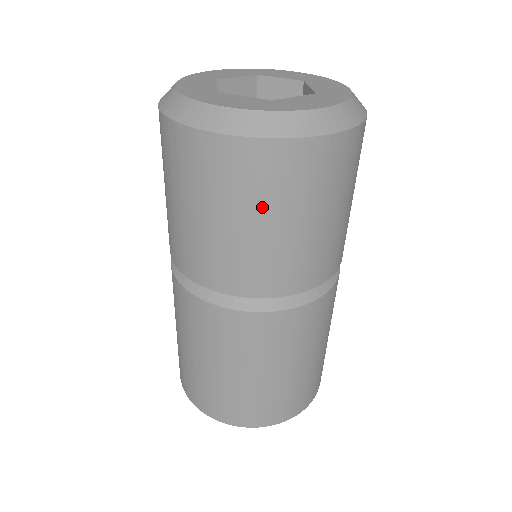
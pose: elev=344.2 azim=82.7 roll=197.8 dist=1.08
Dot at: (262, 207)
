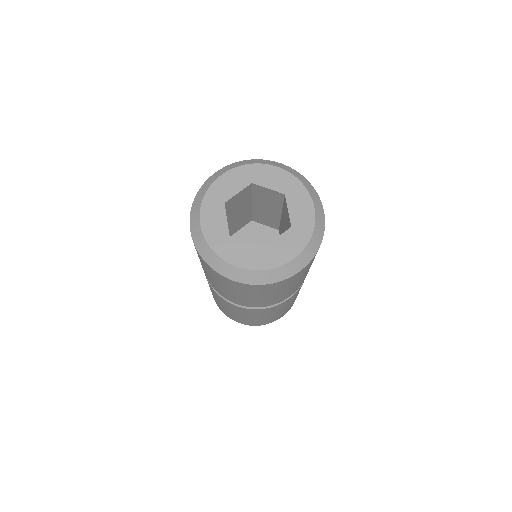
Dot at: (260, 294)
